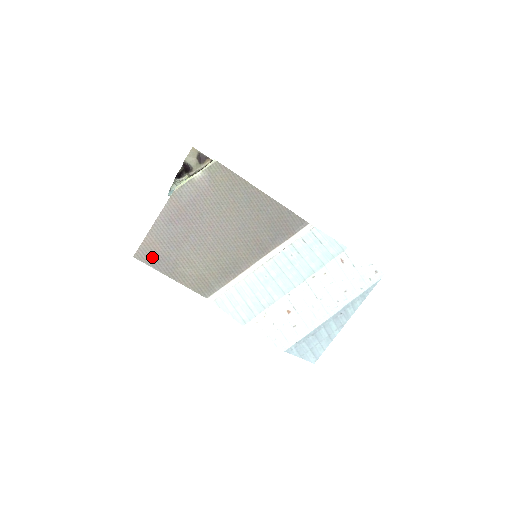
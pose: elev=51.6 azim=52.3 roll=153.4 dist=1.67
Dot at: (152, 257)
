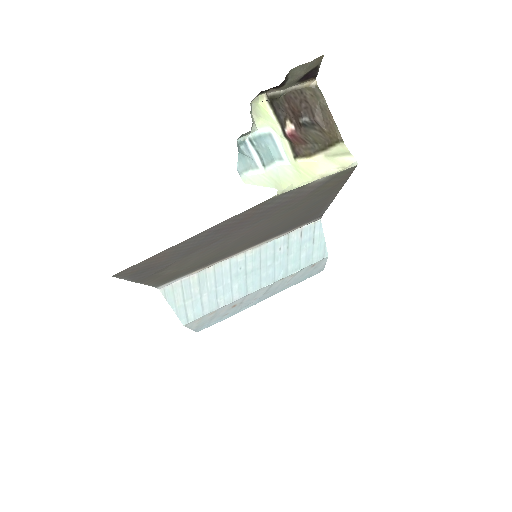
Dot at: (140, 270)
